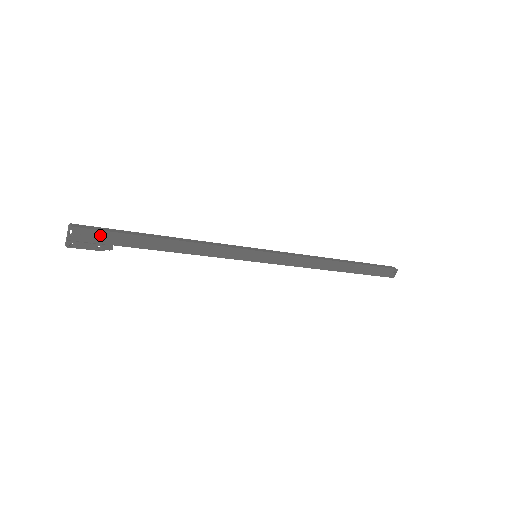
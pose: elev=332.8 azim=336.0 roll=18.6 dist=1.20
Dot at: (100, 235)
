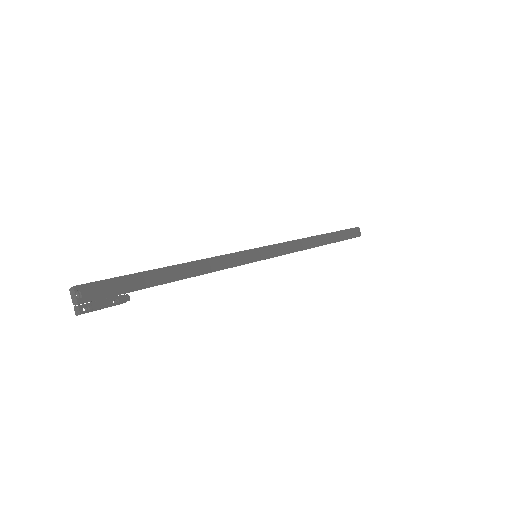
Dot at: (110, 285)
